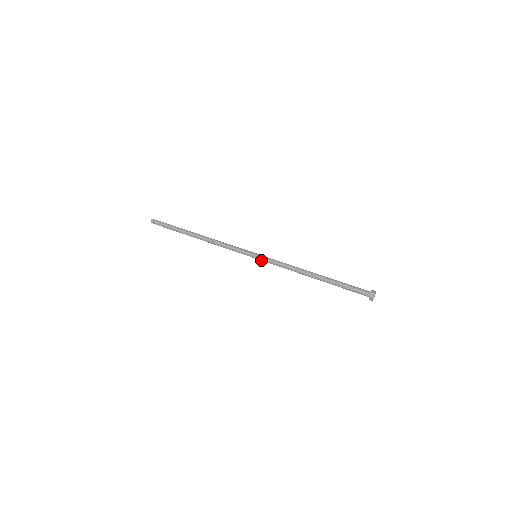
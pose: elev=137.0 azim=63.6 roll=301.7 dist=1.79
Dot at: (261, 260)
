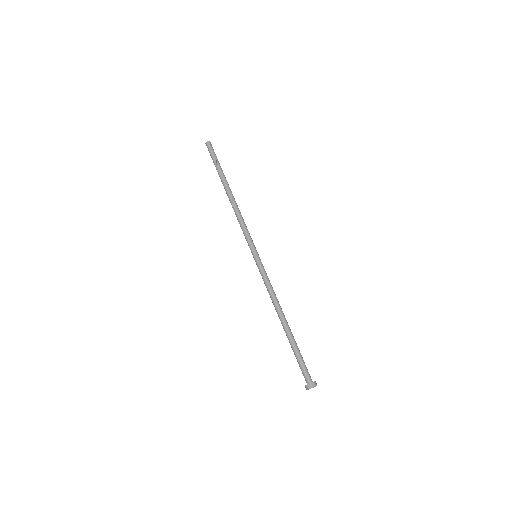
Dot at: (258, 264)
